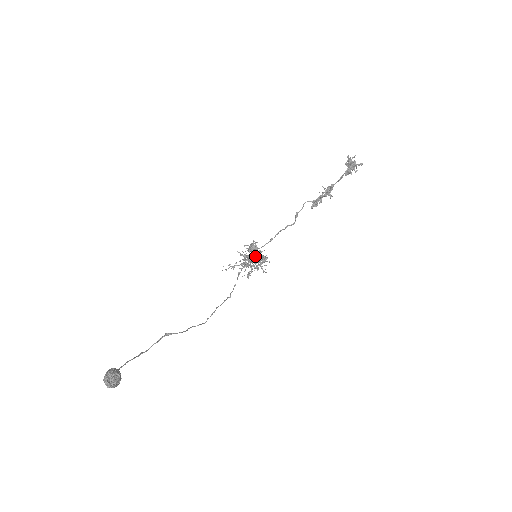
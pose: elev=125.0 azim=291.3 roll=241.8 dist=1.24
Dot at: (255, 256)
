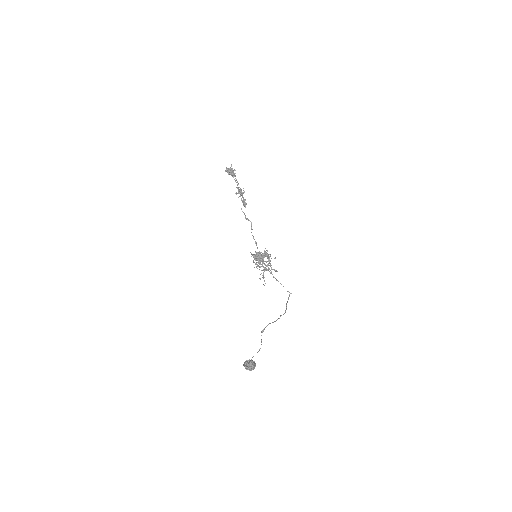
Dot at: (258, 257)
